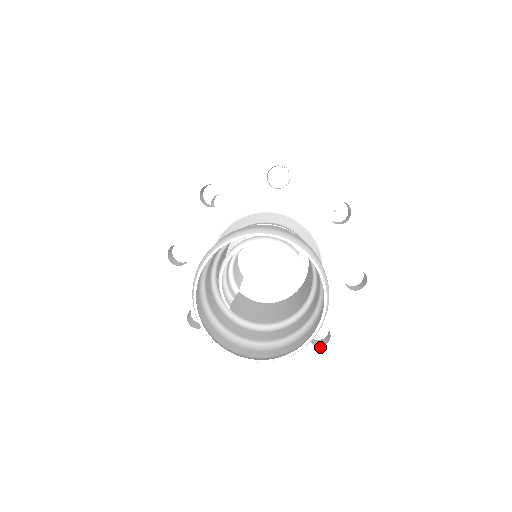
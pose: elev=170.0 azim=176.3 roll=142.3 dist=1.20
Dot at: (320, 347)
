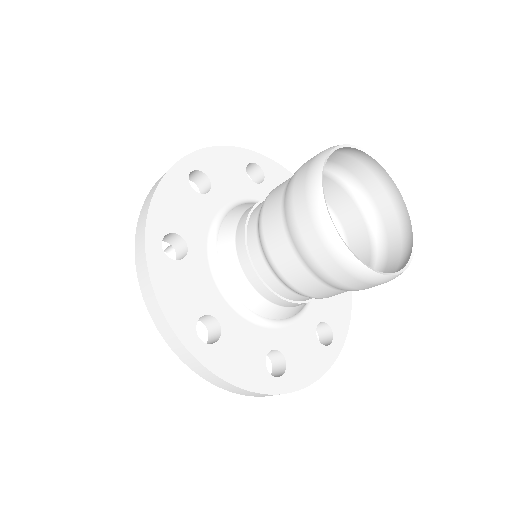
Dot at: occluded
